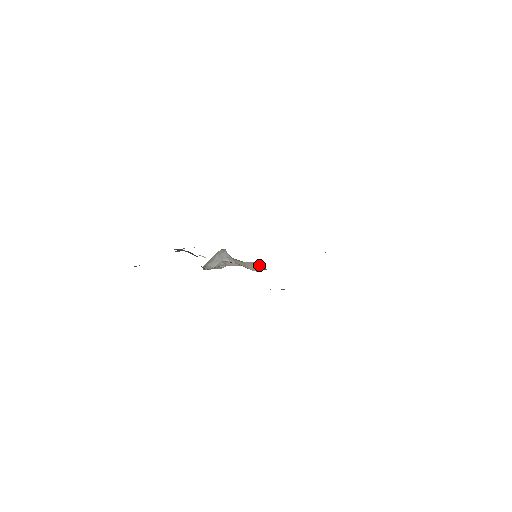
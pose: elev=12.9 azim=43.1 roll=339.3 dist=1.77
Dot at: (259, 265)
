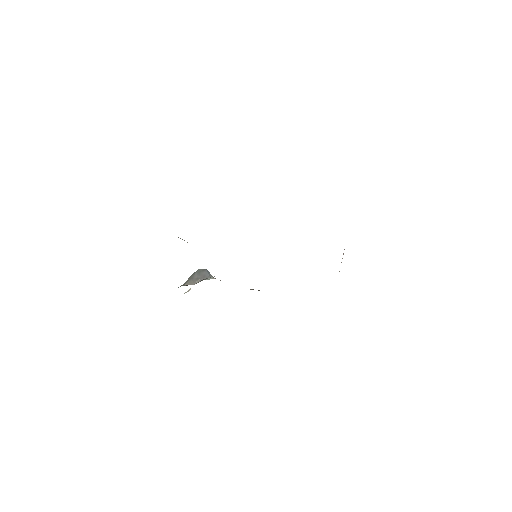
Dot at: occluded
